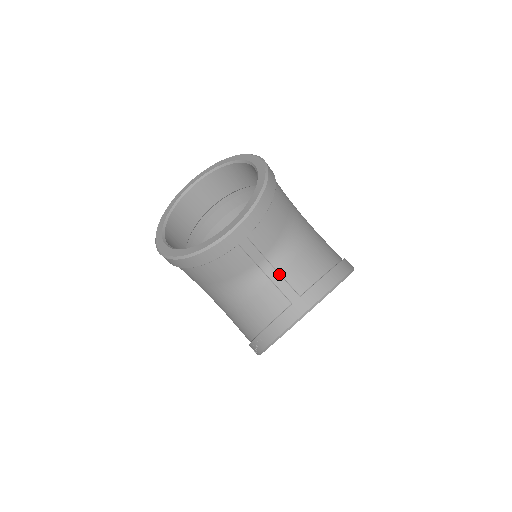
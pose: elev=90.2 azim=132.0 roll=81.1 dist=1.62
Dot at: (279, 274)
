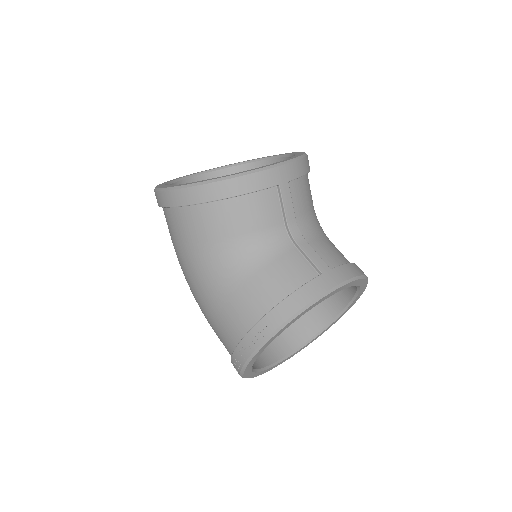
Dot at: (308, 242)
